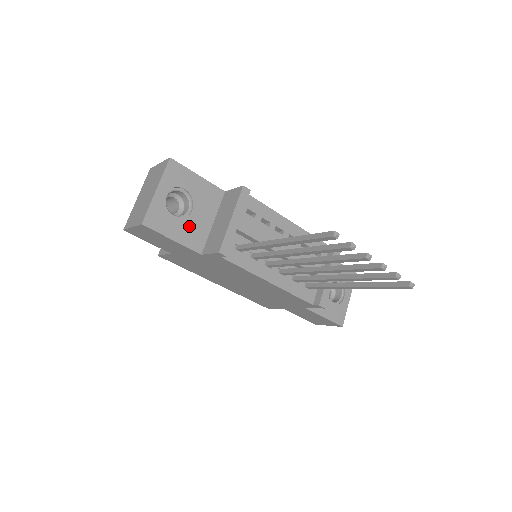
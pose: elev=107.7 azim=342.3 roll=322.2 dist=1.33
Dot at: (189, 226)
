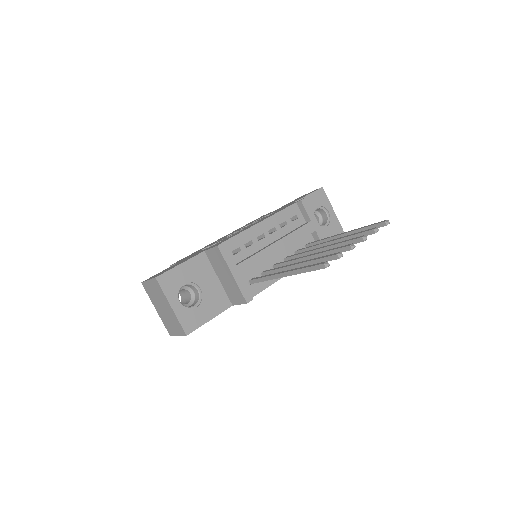
Dot at: (209, 300)
